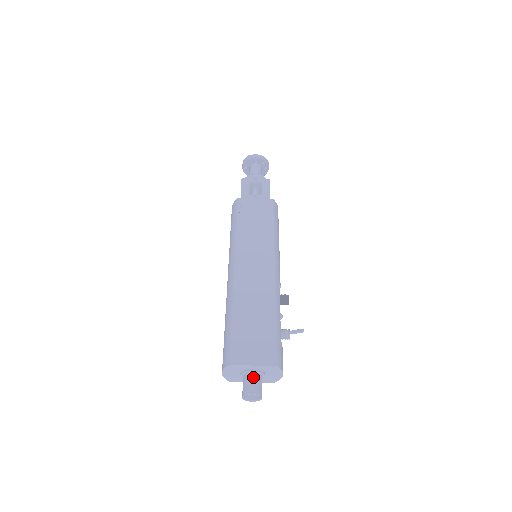
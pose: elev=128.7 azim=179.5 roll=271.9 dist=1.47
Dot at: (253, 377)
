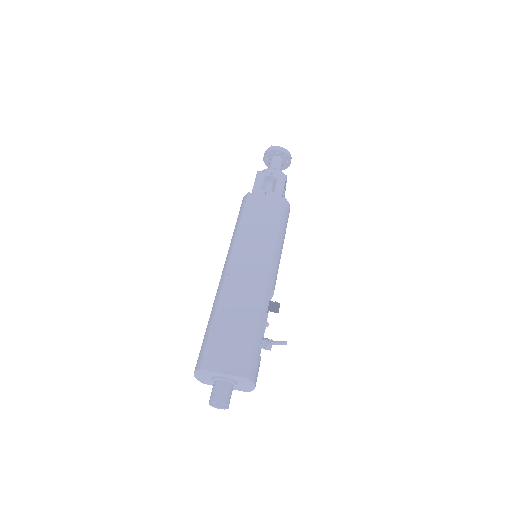
Dot at: (222, 385)
